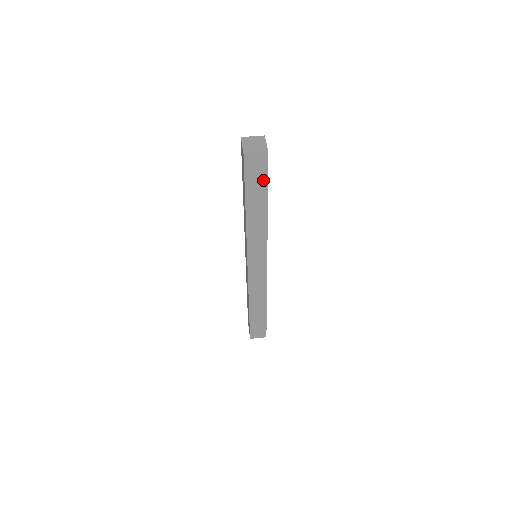
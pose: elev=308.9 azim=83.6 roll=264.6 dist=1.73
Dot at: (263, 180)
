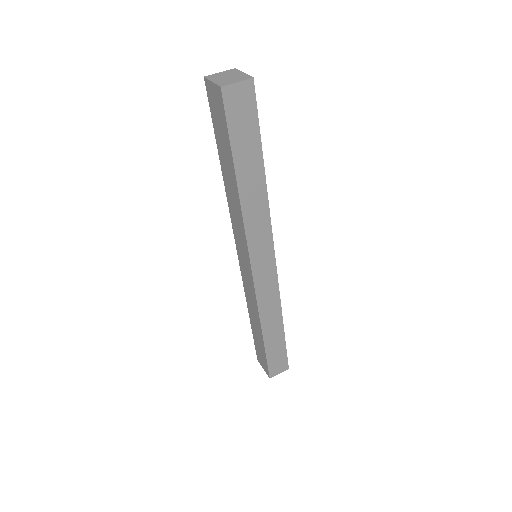
Dot at: (253, 127)
